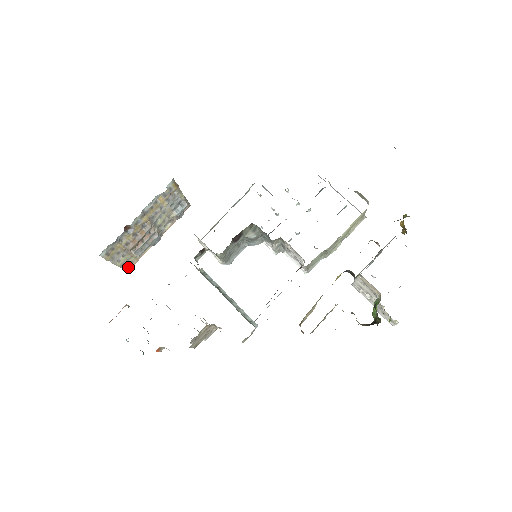
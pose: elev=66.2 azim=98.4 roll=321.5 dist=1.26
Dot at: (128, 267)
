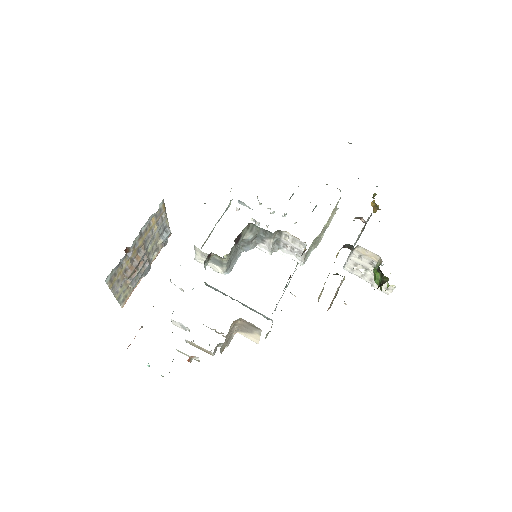
Dot at: (123, 302)
